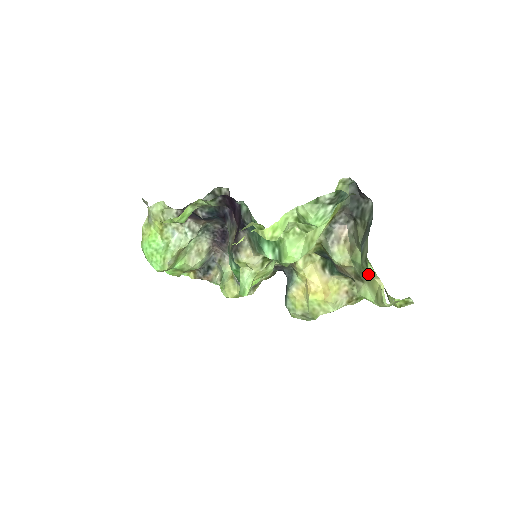
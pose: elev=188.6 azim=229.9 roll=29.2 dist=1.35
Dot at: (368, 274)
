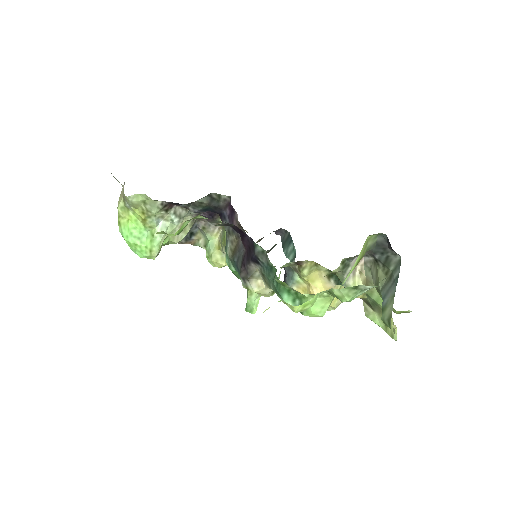
Dot at: (381, 309)
